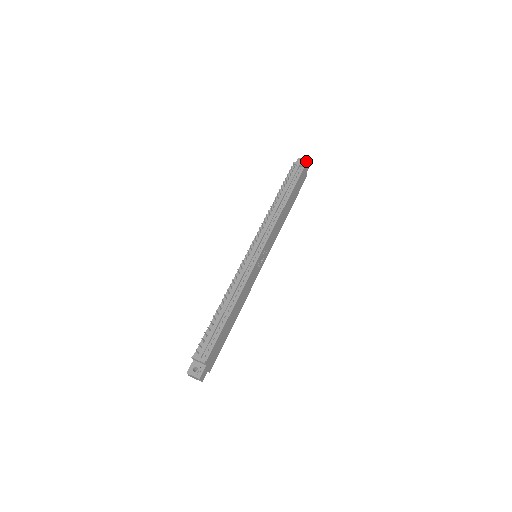
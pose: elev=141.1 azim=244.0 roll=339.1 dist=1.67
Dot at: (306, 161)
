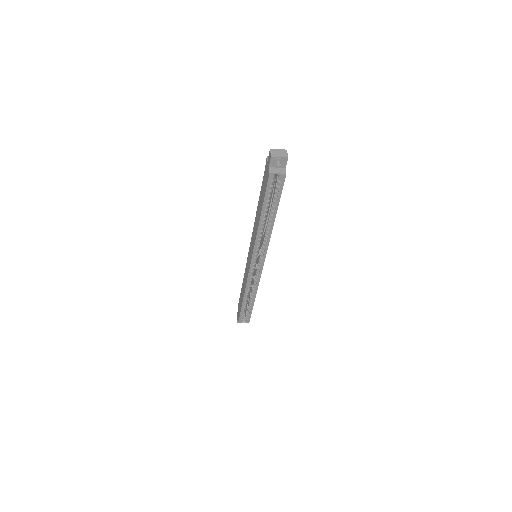
Dot at: occluded
